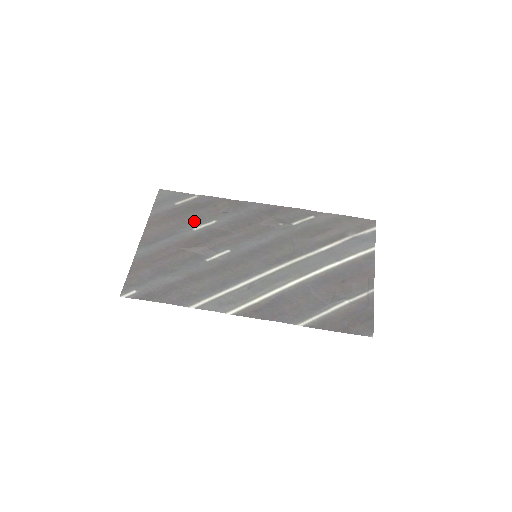
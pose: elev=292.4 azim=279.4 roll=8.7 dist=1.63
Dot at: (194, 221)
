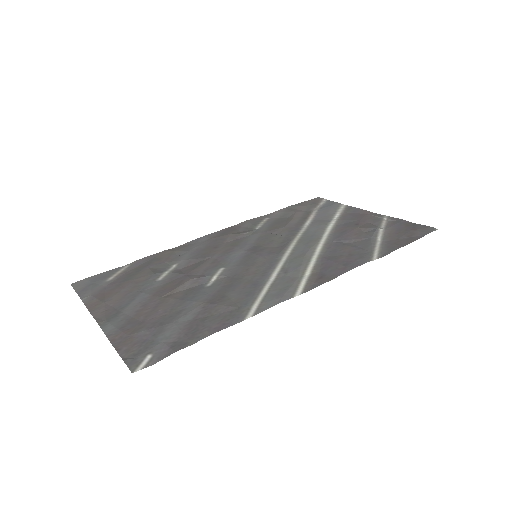
Dot at: (150, 275)
